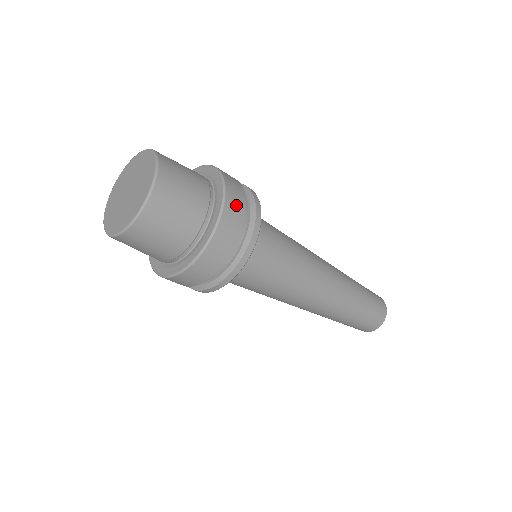
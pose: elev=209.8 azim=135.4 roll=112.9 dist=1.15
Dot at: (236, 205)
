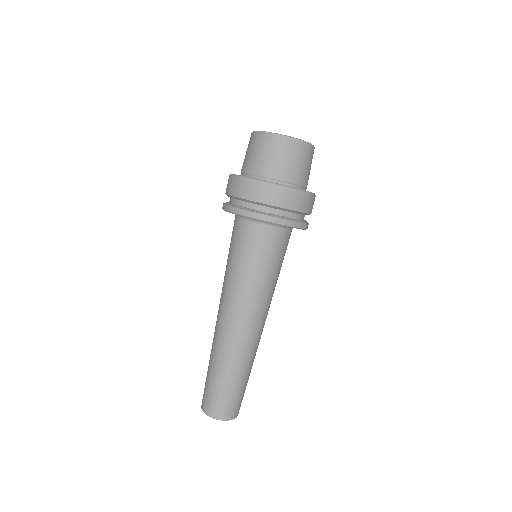
Dot at: (298, 201)
